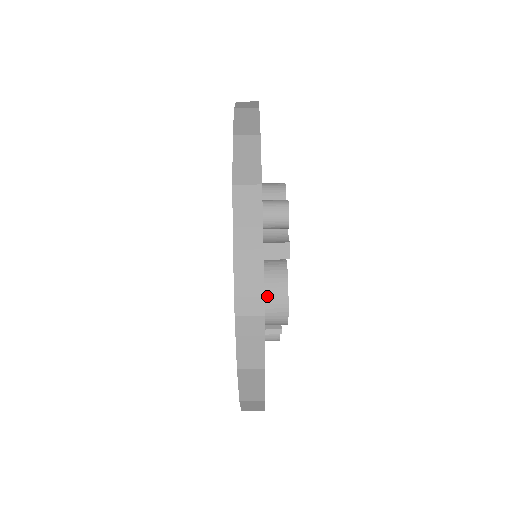
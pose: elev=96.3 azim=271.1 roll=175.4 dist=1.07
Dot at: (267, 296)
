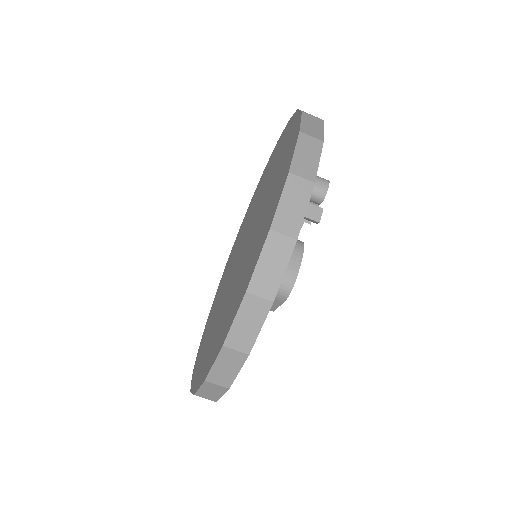
Dot at: occluded
